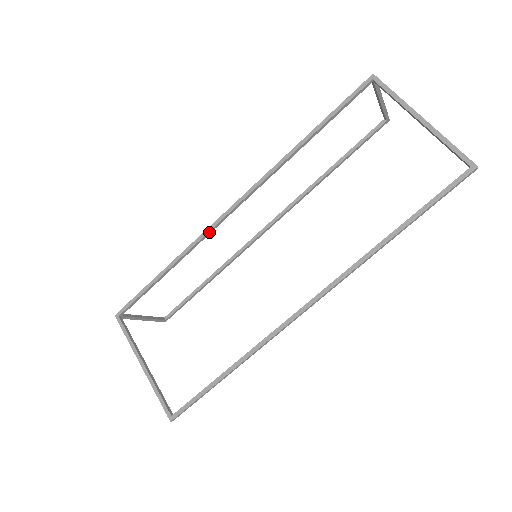
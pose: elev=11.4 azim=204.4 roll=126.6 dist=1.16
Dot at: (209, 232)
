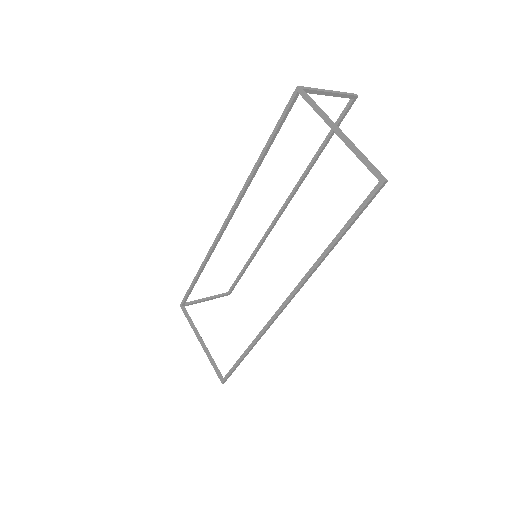
Dot at: (217, 242)
